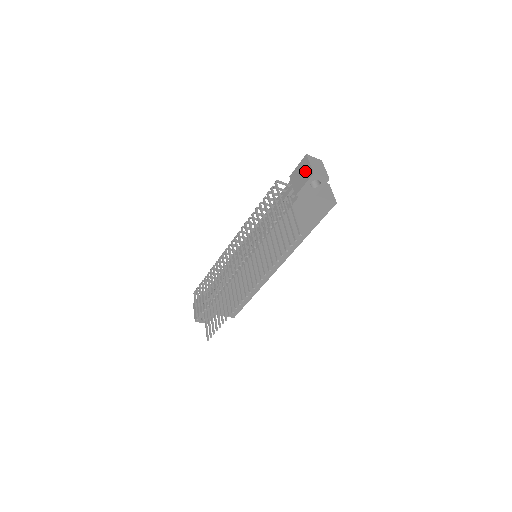
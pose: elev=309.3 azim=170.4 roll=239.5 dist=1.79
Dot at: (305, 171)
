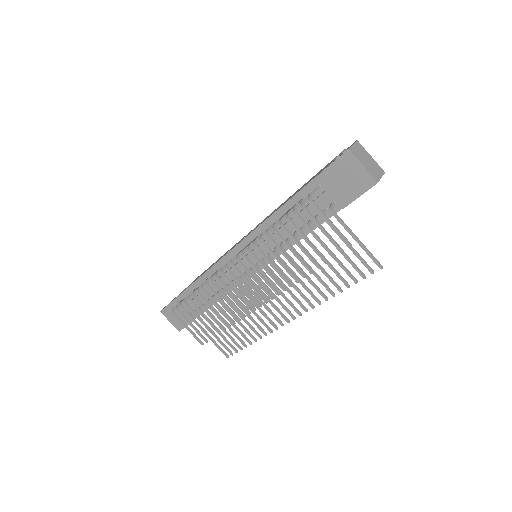
Dot at: (355, 176)
